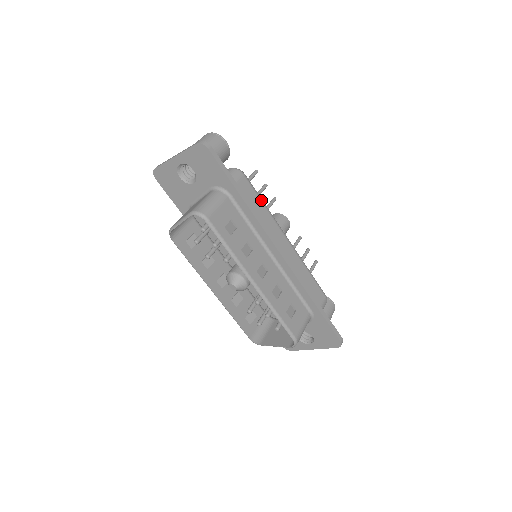
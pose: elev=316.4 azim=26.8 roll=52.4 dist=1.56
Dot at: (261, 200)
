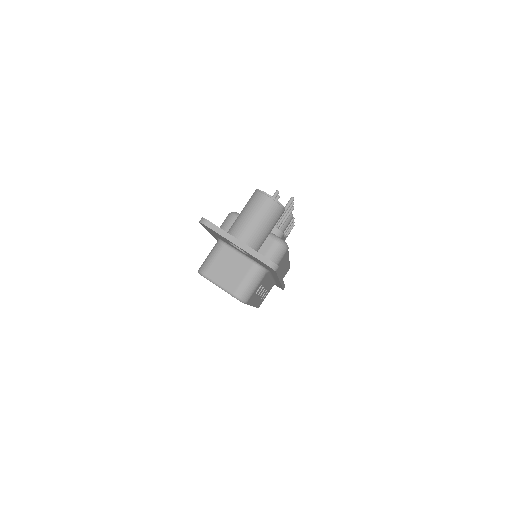
Dot at: occluded
